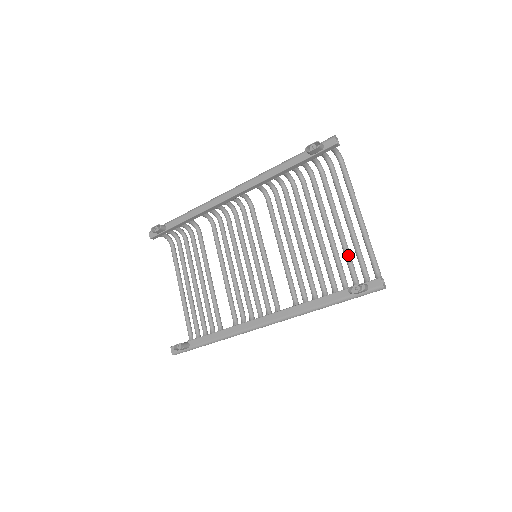
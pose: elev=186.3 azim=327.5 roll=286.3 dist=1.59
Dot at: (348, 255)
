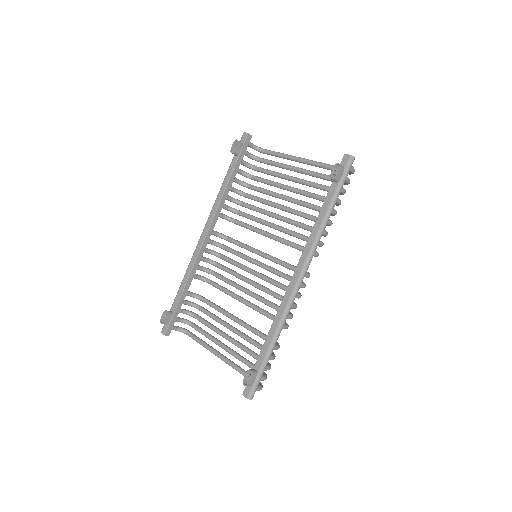
Dot at: (317, 184)
